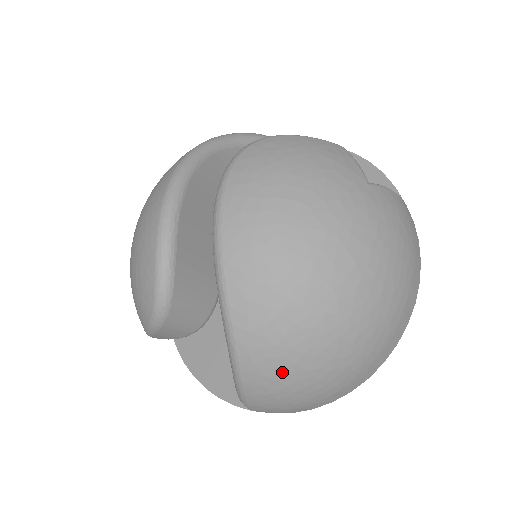
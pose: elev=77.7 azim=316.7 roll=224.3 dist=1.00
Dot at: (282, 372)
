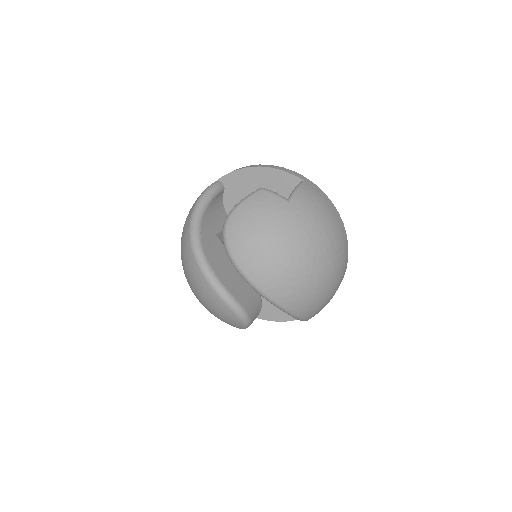
Dot at: (315, 304)
